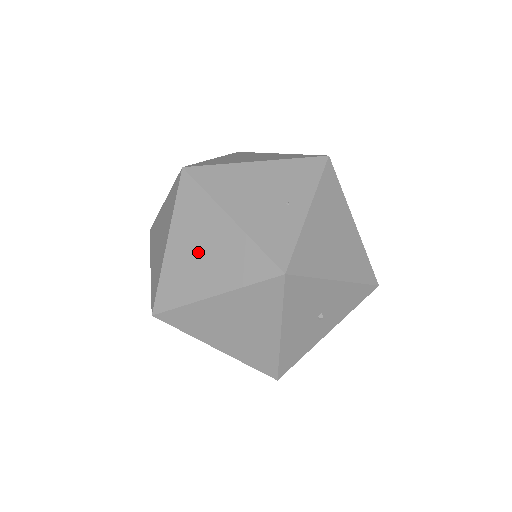
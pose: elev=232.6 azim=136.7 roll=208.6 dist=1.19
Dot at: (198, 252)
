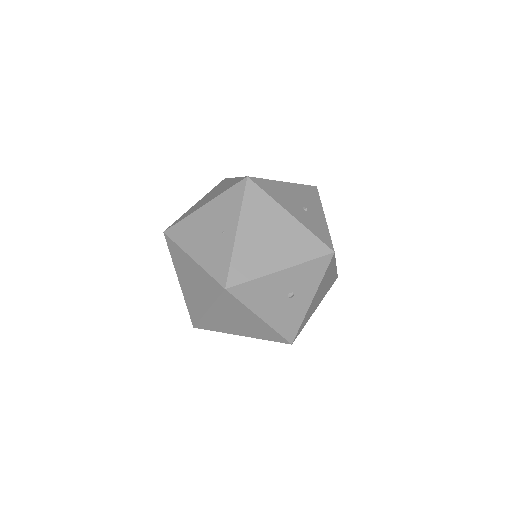
Dot at: (191, 284)
